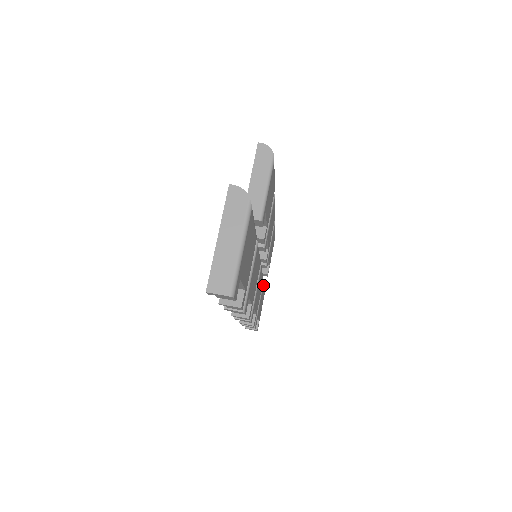
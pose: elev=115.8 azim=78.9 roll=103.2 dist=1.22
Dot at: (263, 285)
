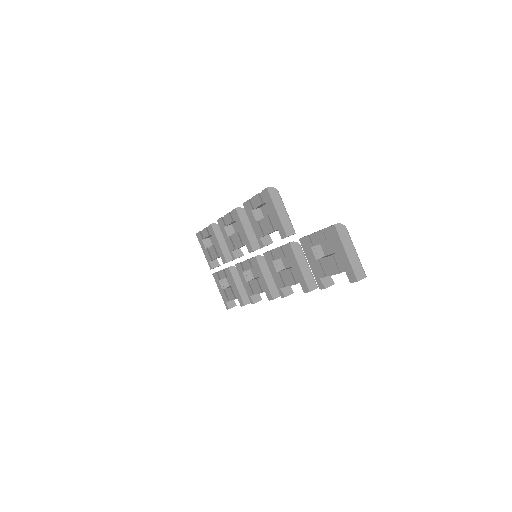
Dot at: occluded
